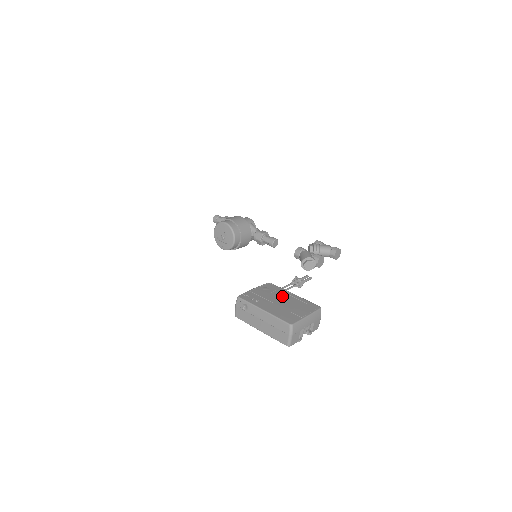
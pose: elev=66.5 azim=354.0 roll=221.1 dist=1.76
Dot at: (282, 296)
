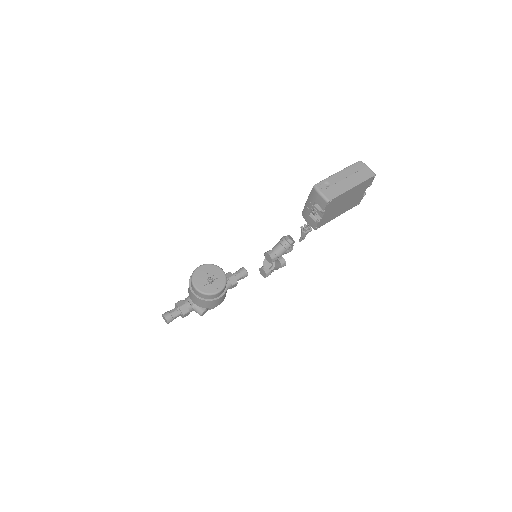
Dot at: occluded
